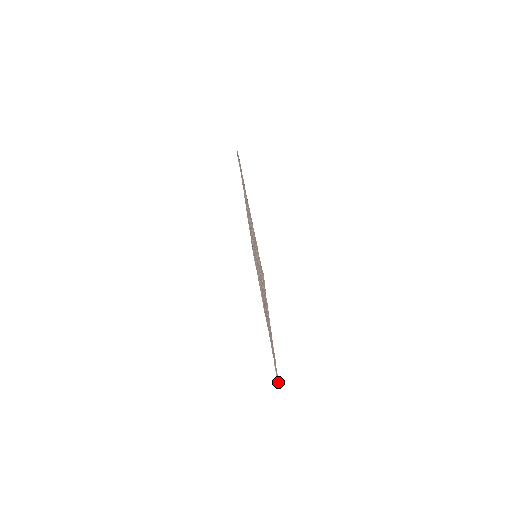
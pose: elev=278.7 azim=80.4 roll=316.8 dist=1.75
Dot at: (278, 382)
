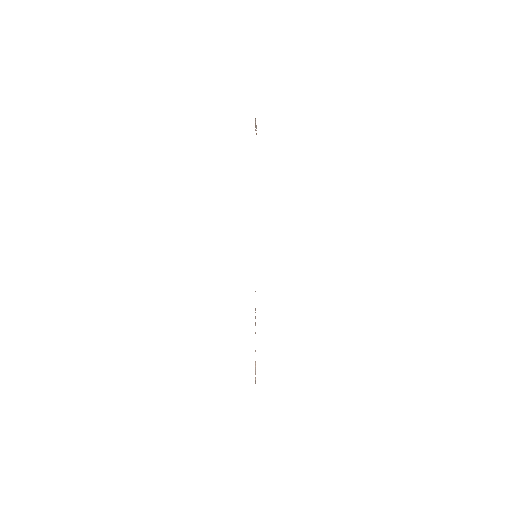
Dot at: occluded
